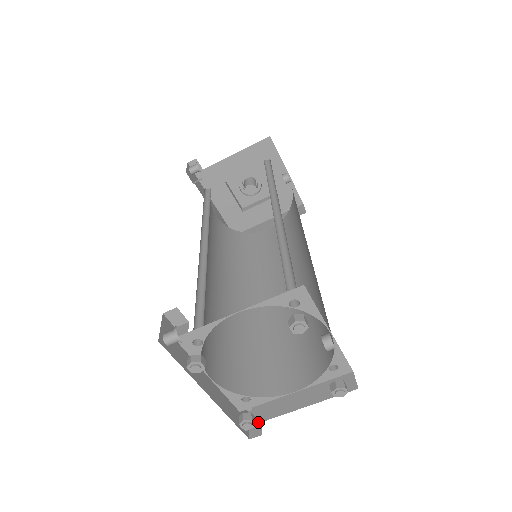
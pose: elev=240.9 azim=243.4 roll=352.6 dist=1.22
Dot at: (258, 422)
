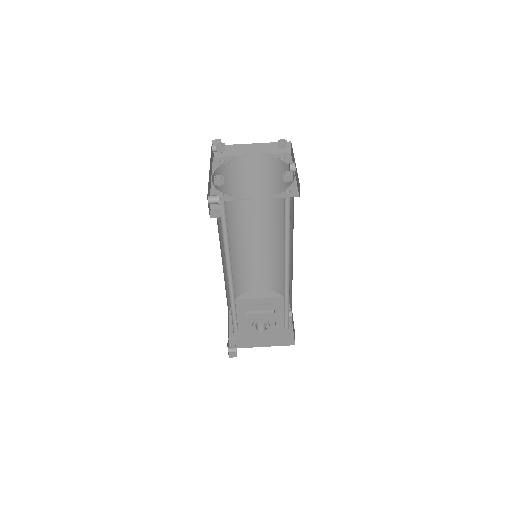
Dot at: occluded
